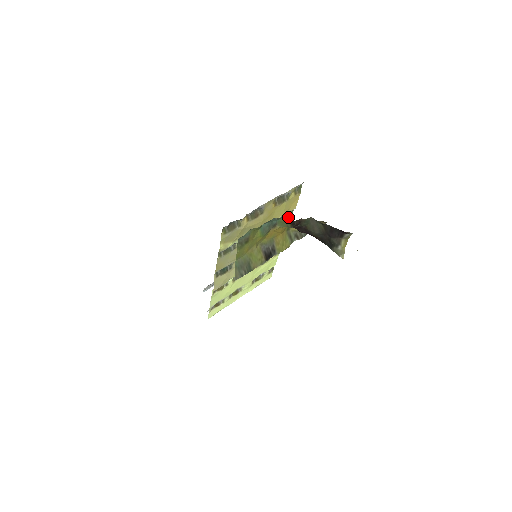
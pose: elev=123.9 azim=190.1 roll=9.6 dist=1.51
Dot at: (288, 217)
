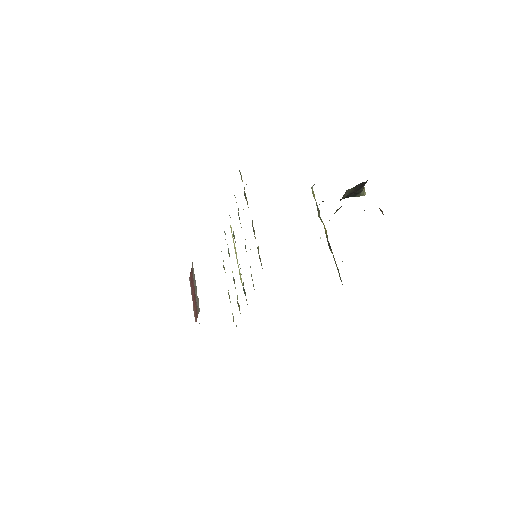
Dot at: occluded
